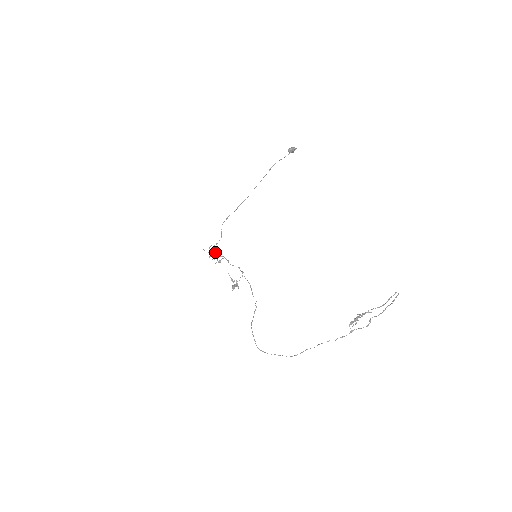
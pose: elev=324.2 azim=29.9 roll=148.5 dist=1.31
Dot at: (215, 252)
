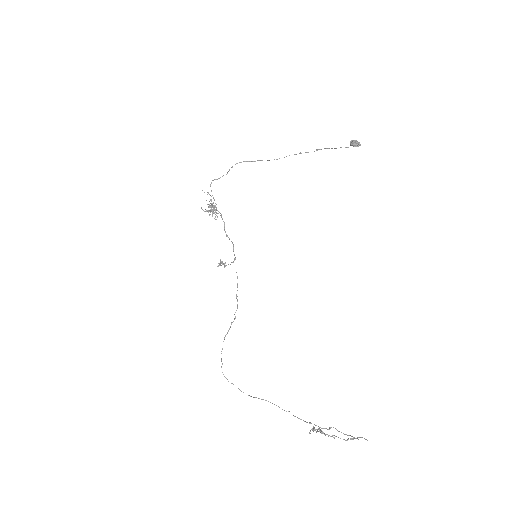
Dot at: (213, 206)
